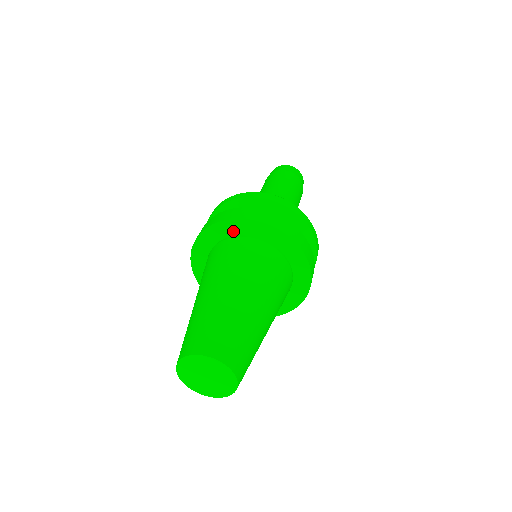
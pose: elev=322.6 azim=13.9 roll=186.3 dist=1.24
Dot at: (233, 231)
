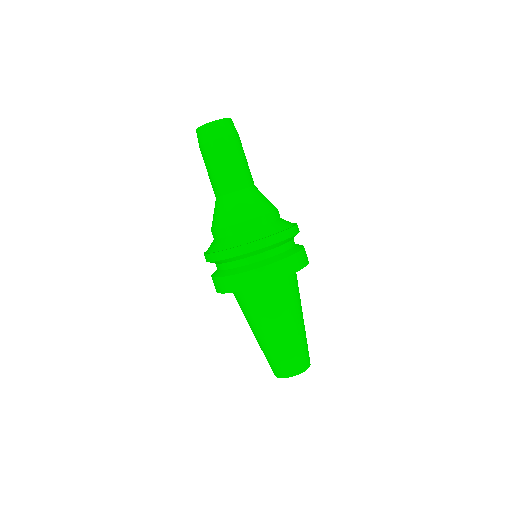
Dot at: occluded
